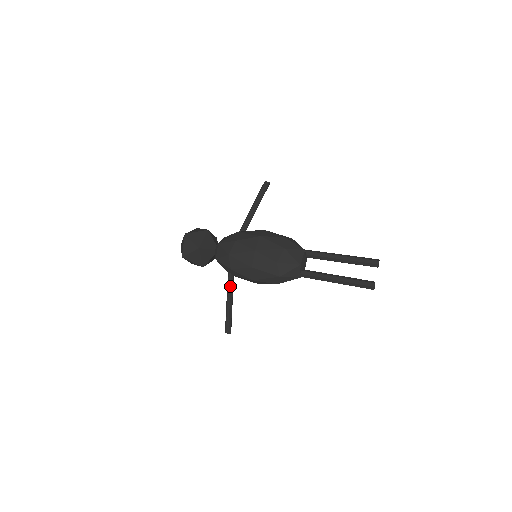
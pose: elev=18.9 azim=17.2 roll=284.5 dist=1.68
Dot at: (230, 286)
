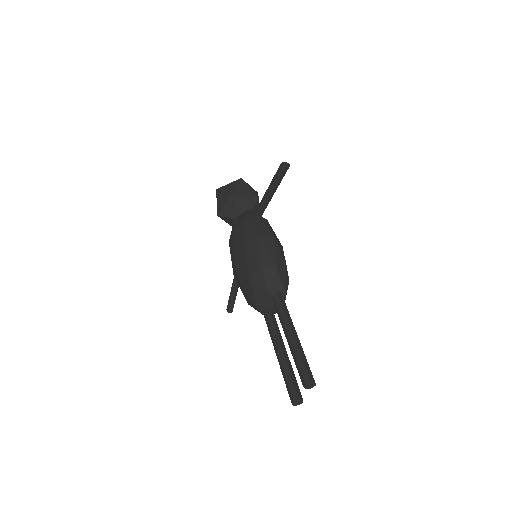
Dot at: occluded
